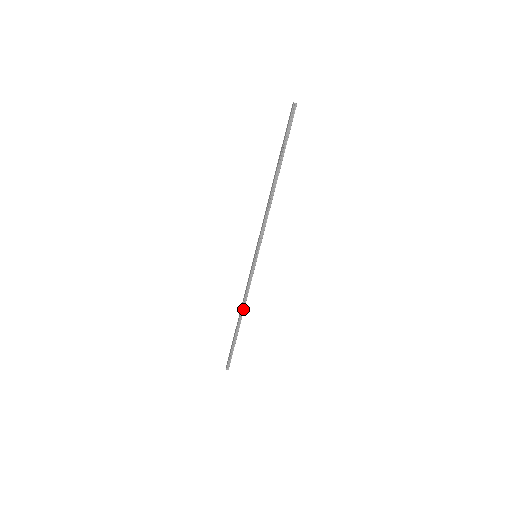
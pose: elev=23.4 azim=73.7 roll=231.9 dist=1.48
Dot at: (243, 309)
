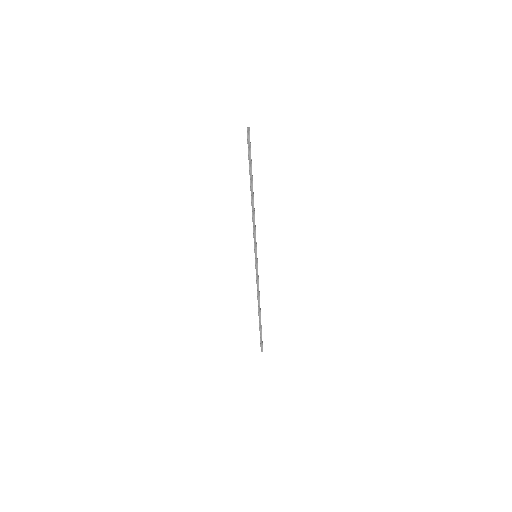
Dot at: (259, 301)
